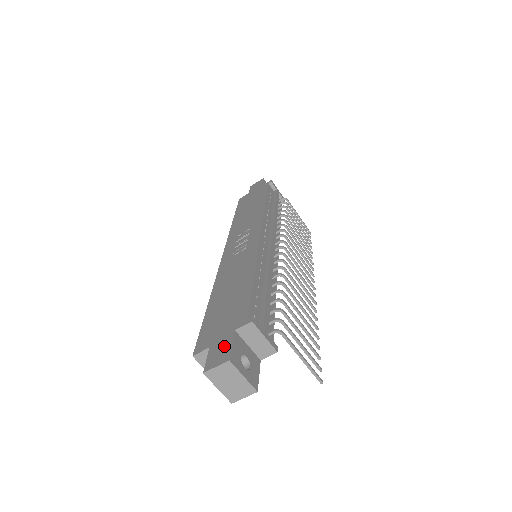
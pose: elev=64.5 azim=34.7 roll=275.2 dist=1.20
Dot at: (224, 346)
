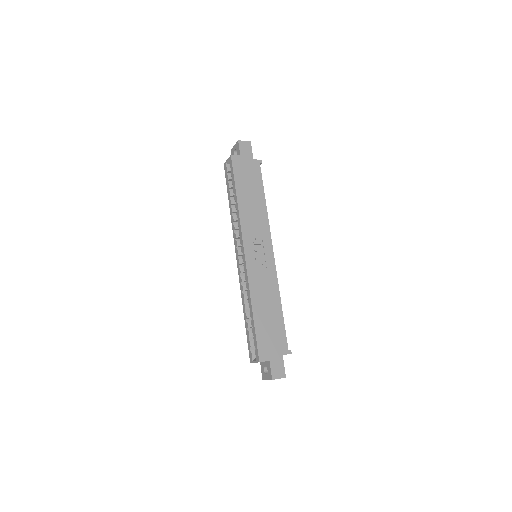
Dot at: (280, 365)
